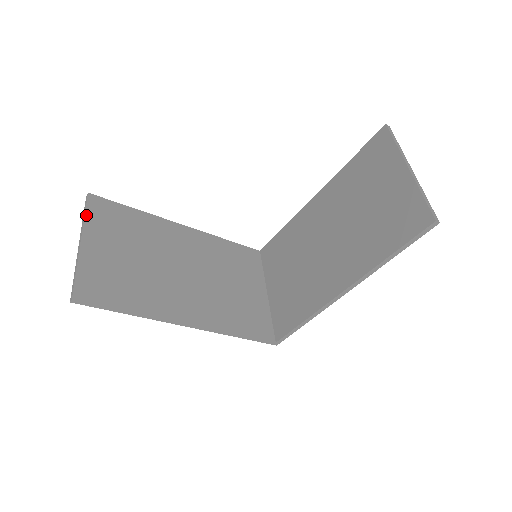
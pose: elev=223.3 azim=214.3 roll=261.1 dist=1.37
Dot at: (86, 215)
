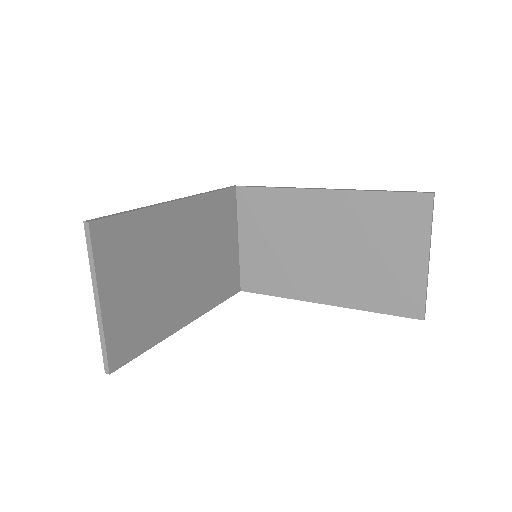
Dot at: (95, 261)
